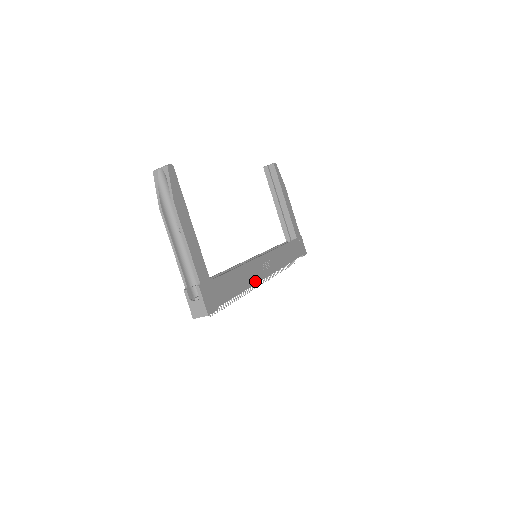
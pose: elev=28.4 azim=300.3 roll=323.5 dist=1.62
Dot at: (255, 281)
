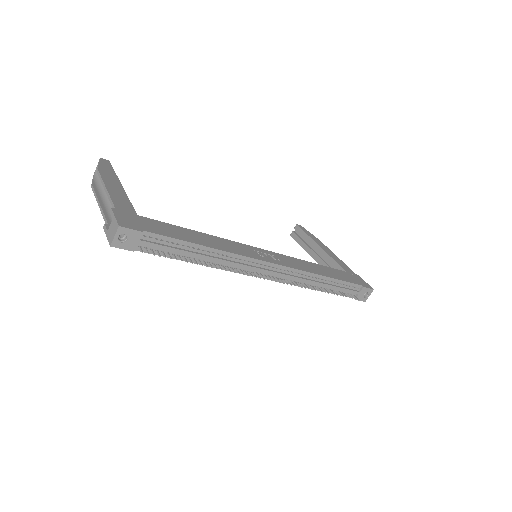
Dot at: (238, 253)
